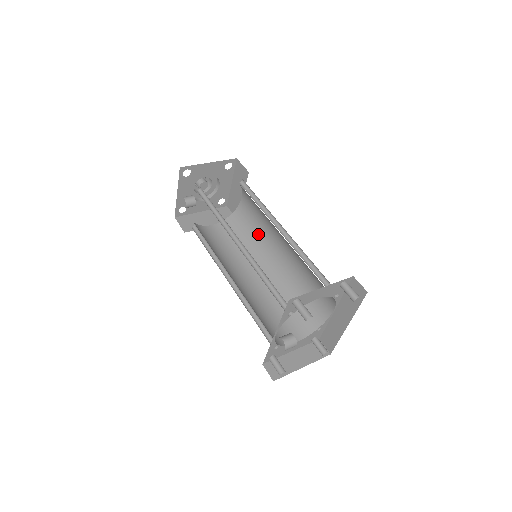
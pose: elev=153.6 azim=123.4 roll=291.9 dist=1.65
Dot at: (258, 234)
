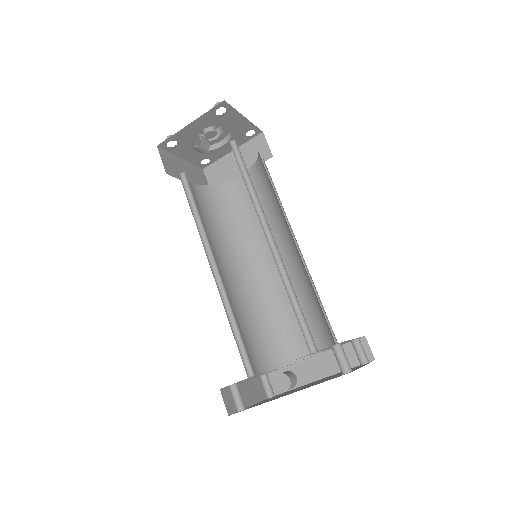
Dot at: (244, 227)
